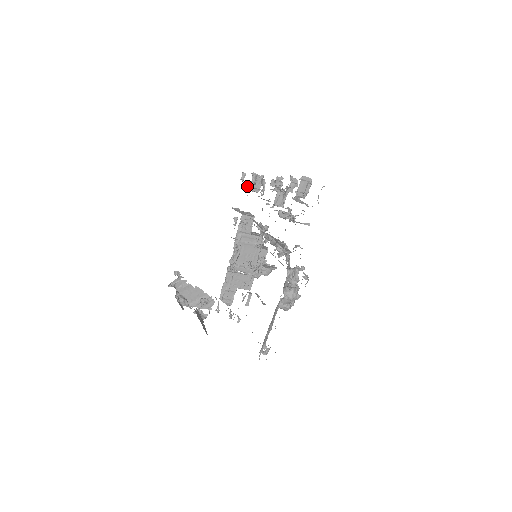
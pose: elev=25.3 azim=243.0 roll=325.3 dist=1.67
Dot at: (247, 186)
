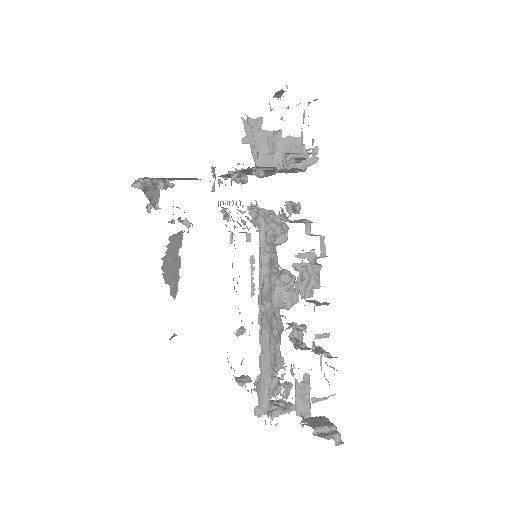
Dot at: occluded
